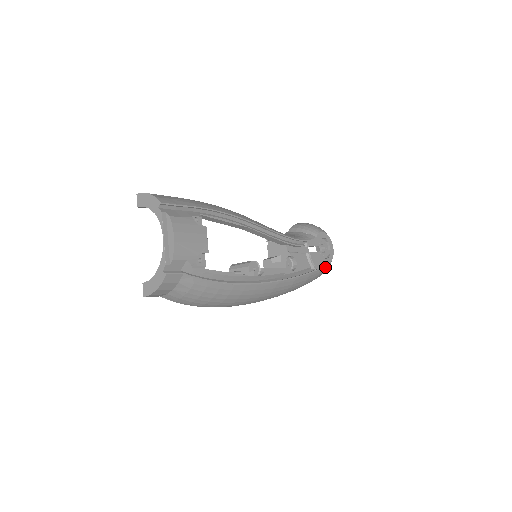
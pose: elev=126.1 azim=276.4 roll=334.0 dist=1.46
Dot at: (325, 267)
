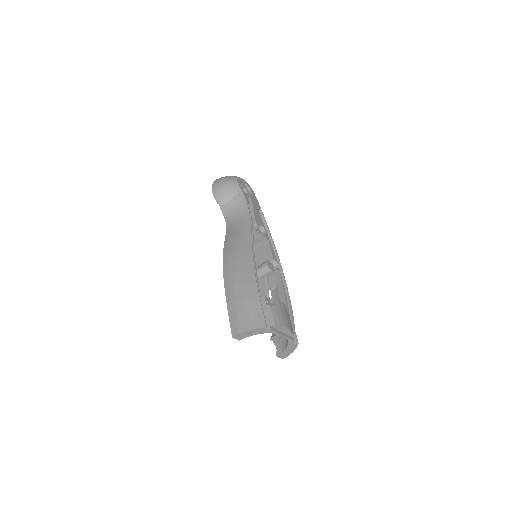
Dot at: (256, 198)
